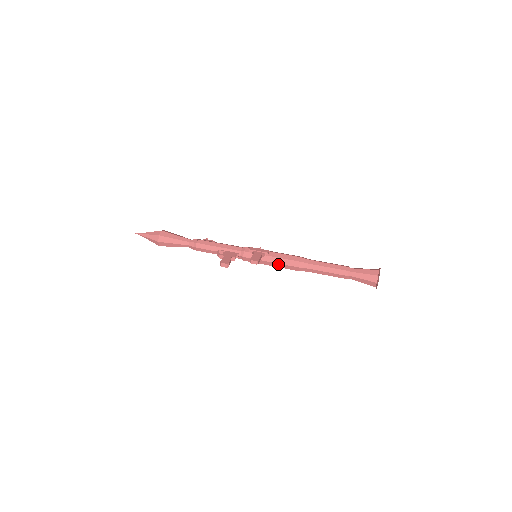
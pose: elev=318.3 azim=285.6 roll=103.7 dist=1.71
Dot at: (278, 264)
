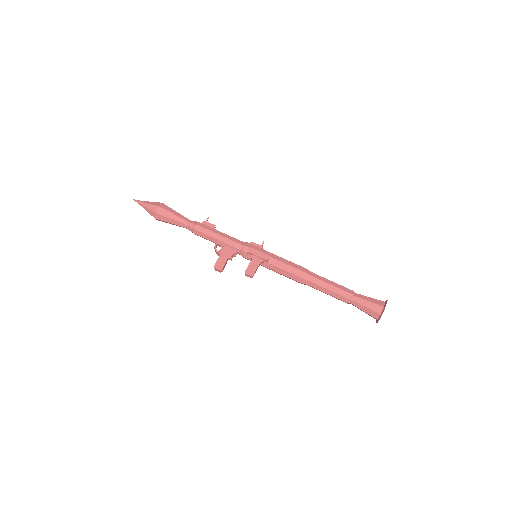
Dot at: (277, 272)
